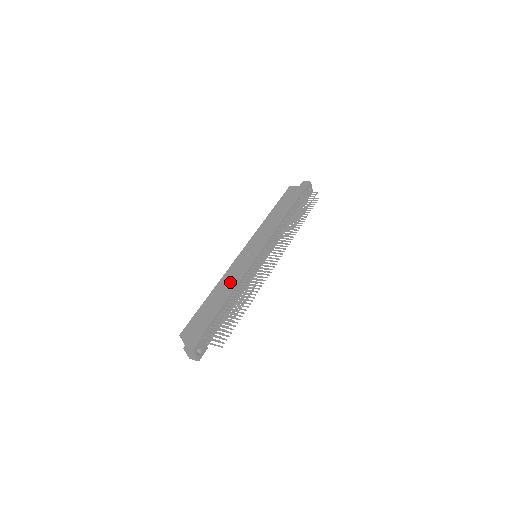
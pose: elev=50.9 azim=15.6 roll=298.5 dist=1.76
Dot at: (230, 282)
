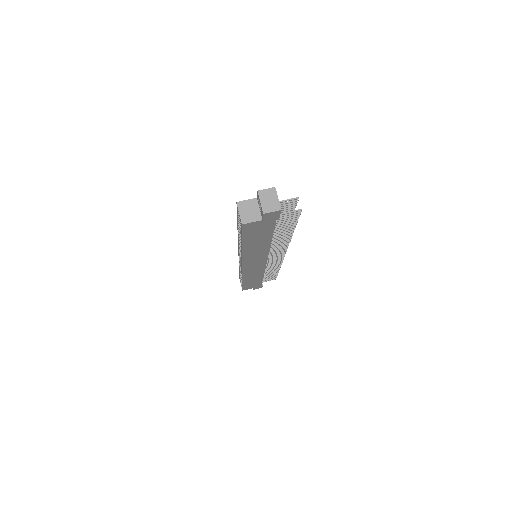
Dot at: occluded
